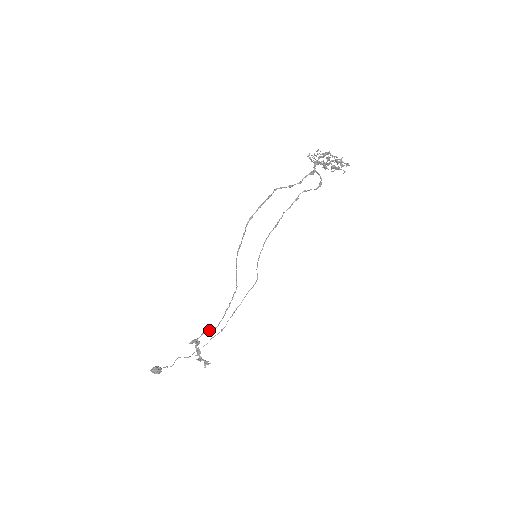
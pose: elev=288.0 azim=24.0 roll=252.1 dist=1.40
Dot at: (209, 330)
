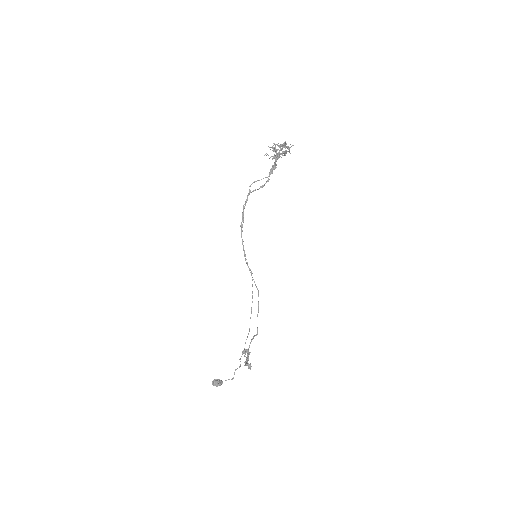
Dot at: (253, 338)
